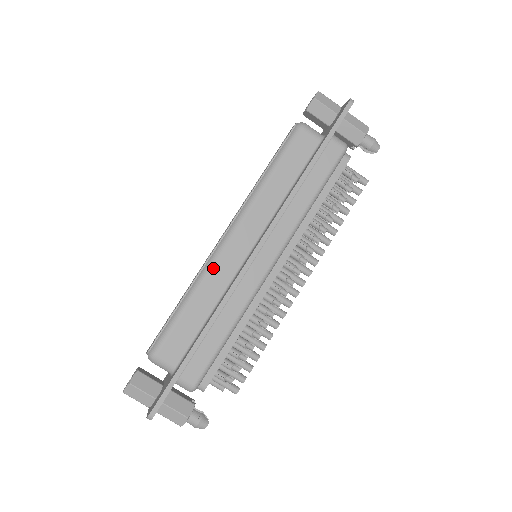
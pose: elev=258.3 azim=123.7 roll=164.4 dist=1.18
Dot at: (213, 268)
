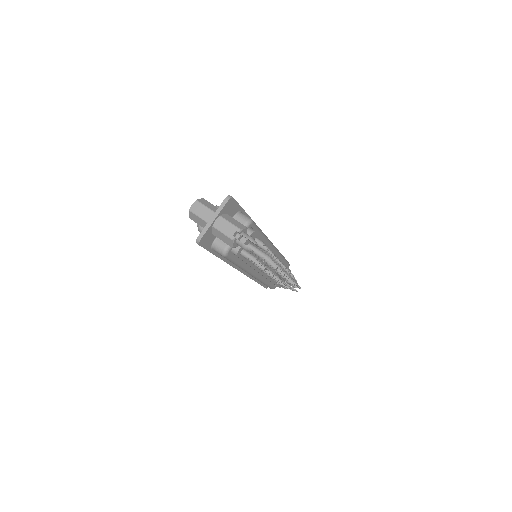
Dot at: occluded
